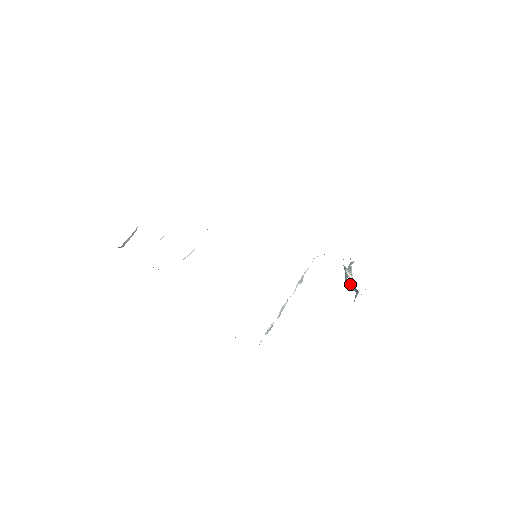
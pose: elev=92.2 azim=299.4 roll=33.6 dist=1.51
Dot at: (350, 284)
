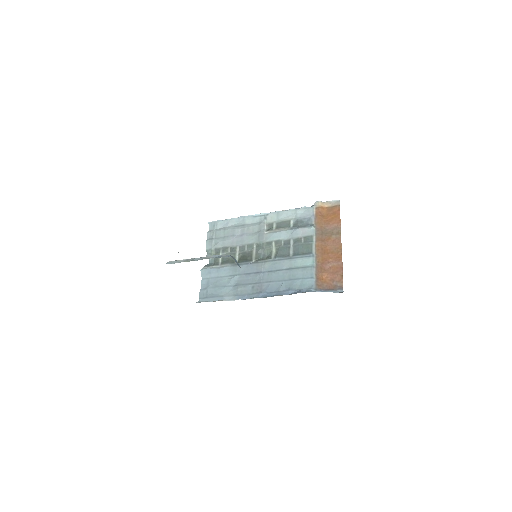
Dot at: occluded
